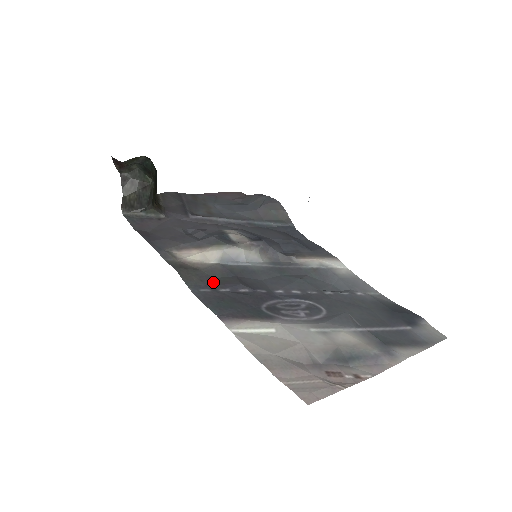
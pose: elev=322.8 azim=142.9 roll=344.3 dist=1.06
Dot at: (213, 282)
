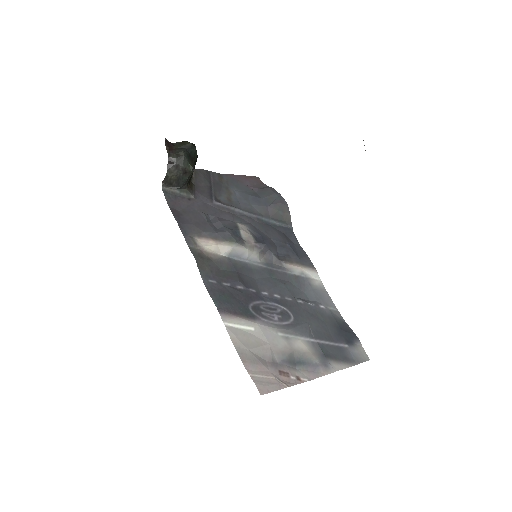
Dot at: (219, 274)
